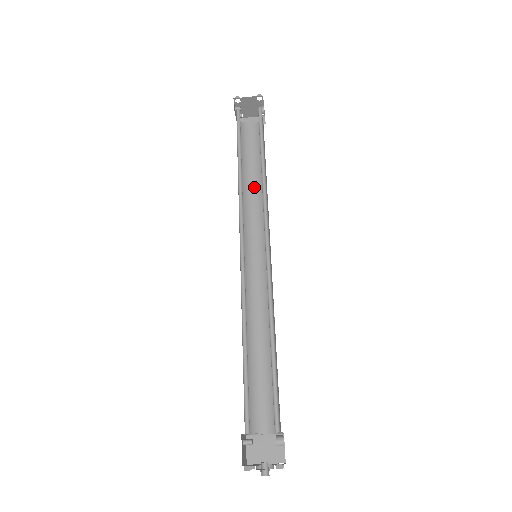
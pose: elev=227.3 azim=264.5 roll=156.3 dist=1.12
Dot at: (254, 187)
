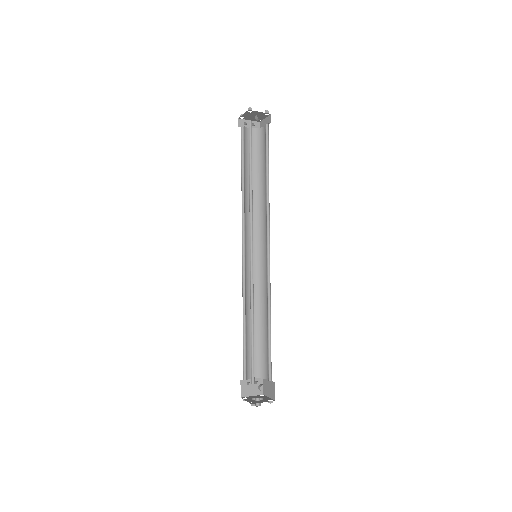
Dot at: (265, 190)
